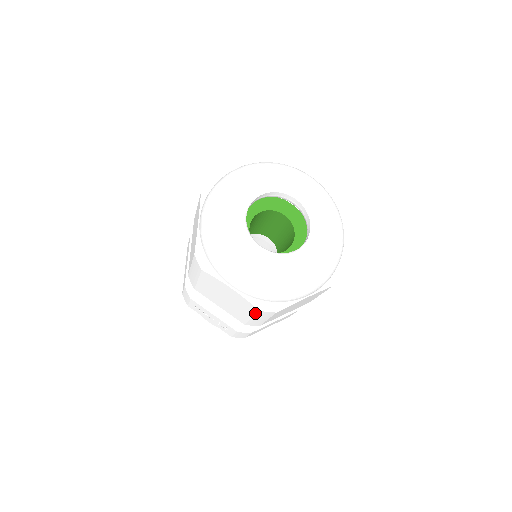
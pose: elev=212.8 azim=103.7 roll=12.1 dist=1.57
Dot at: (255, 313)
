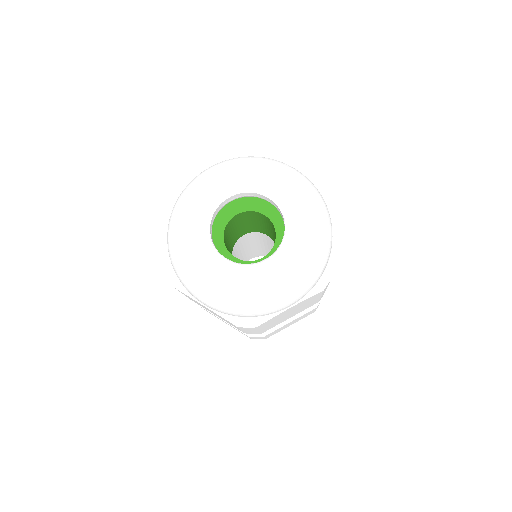
Dot at: occluded
